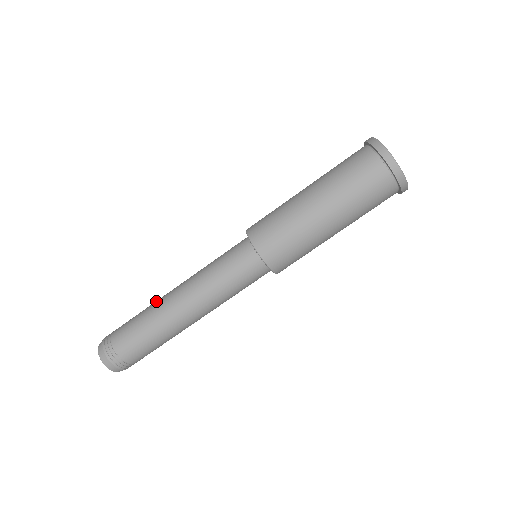
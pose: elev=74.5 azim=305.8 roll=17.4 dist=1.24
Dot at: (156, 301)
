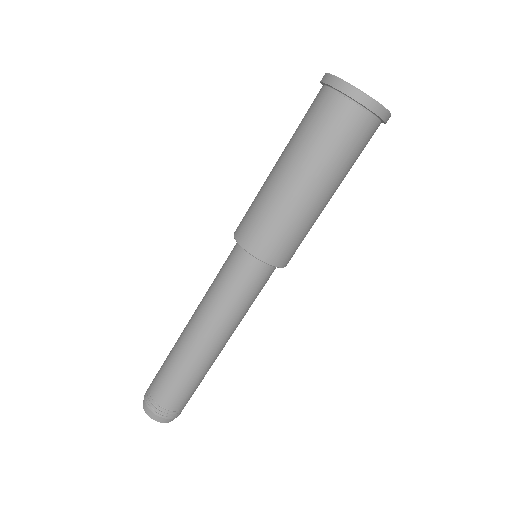
Dot at: (180, 352)
